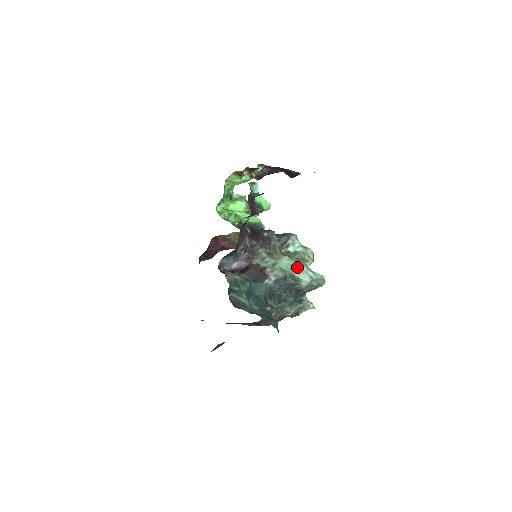
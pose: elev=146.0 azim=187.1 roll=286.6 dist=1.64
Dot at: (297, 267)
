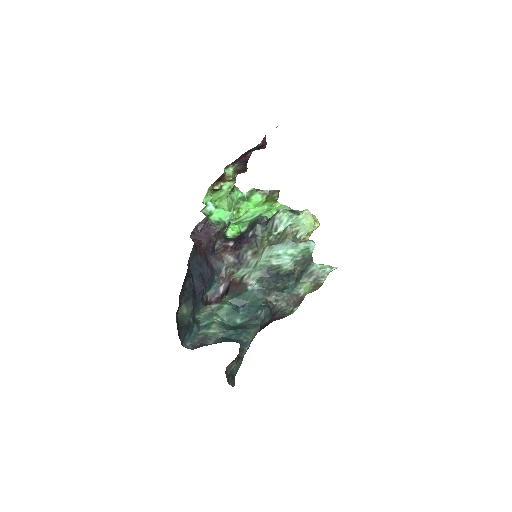
Dot at: (274, 254)
